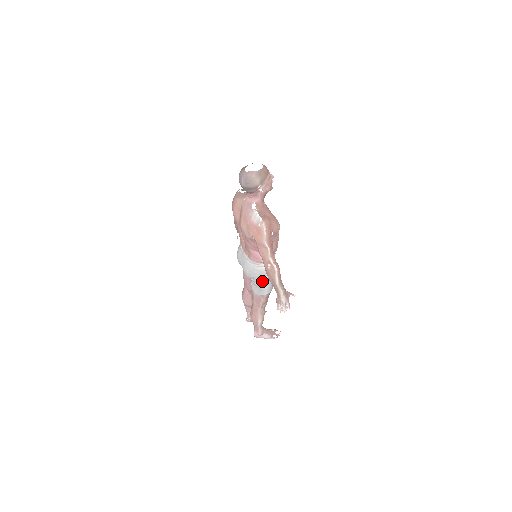
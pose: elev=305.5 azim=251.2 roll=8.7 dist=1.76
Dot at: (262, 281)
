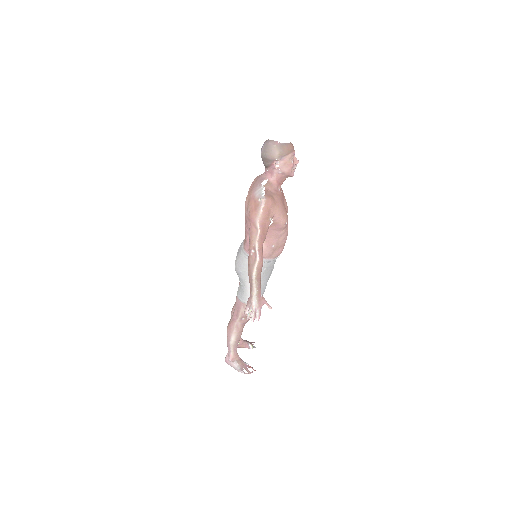
Dot at: (247, 281)
